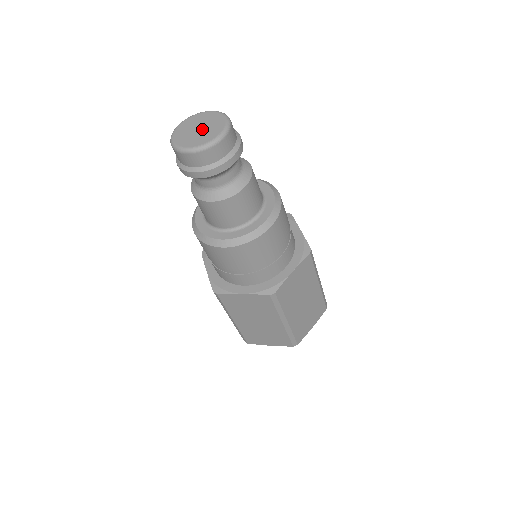
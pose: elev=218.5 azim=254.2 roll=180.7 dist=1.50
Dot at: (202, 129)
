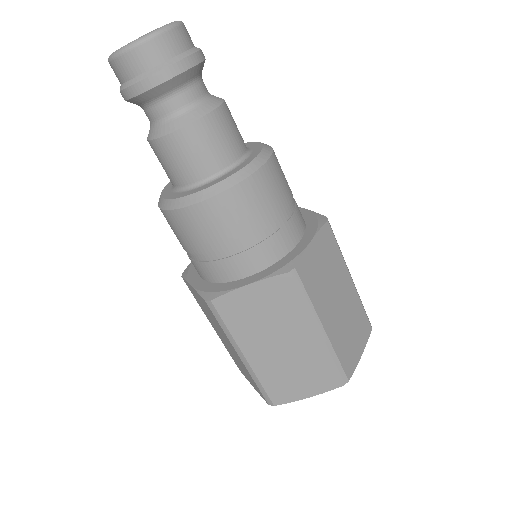
Dot at: occluded
